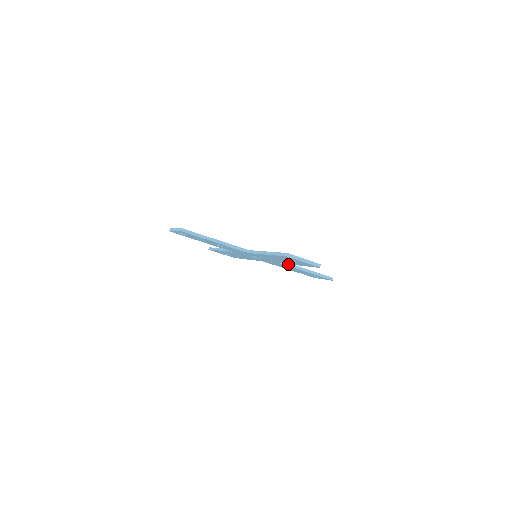
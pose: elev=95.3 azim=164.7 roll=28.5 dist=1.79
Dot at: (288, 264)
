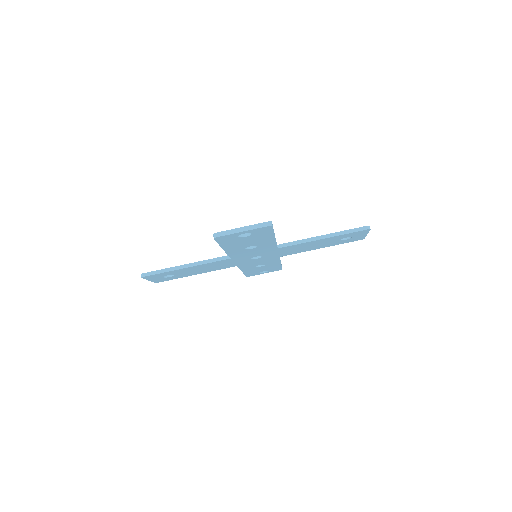
Dot at: occluded
